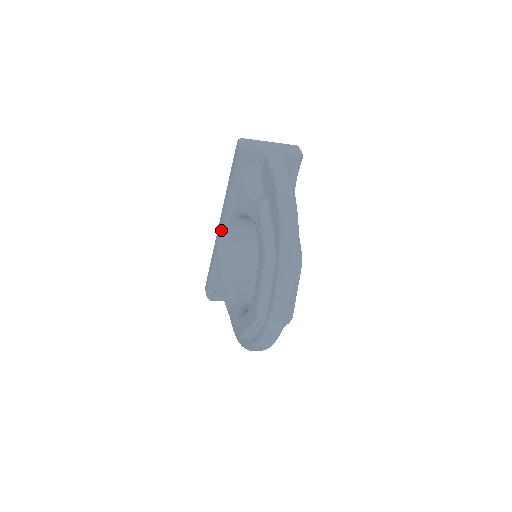
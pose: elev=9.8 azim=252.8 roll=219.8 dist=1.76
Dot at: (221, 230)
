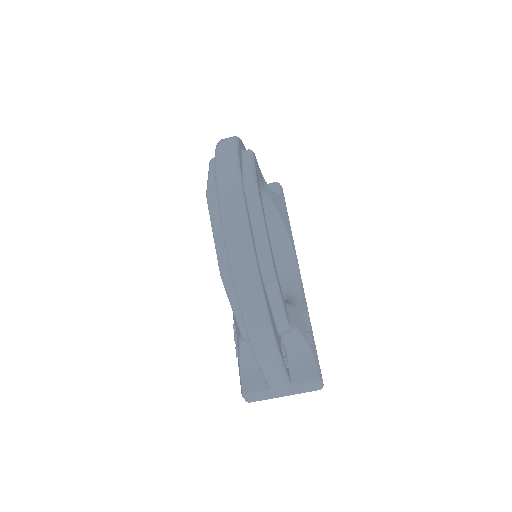
Dot at: occluded
